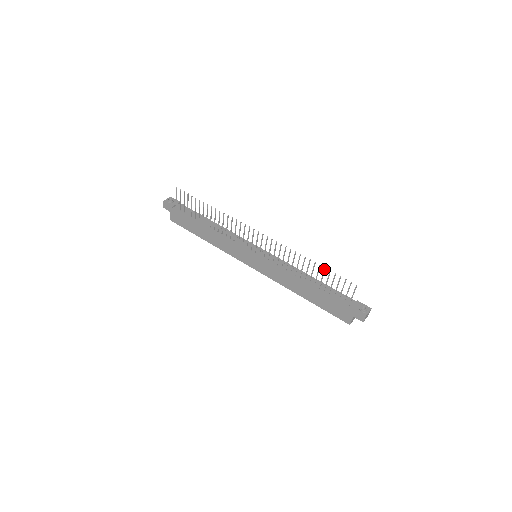
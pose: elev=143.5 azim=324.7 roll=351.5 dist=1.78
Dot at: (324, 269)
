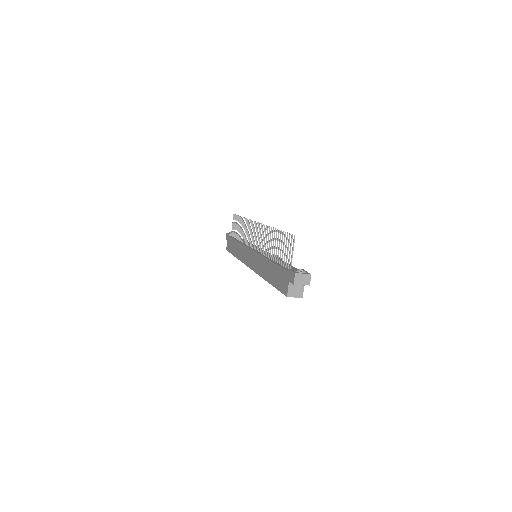
Dot at: (280, 232)
